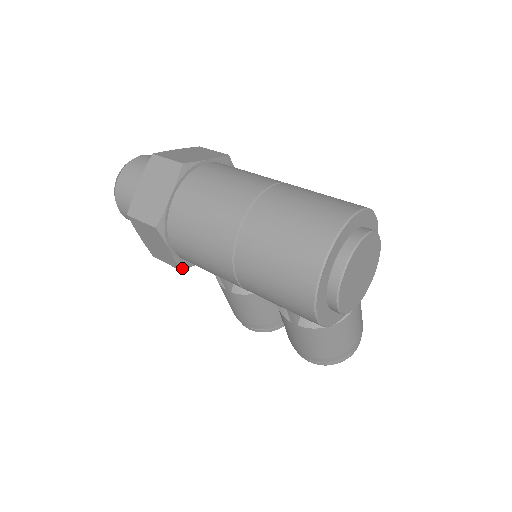
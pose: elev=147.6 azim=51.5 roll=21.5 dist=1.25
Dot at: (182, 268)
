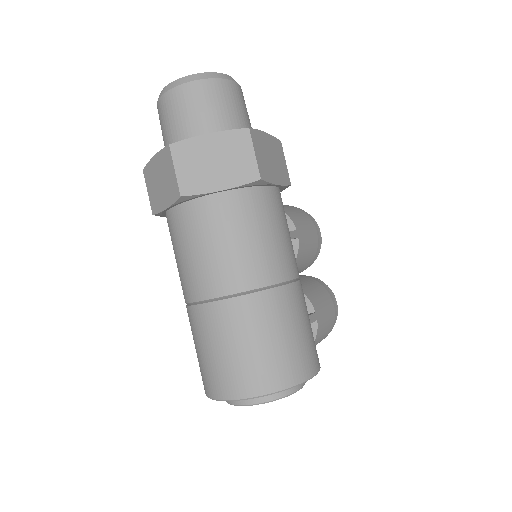
Dot at: occluded
